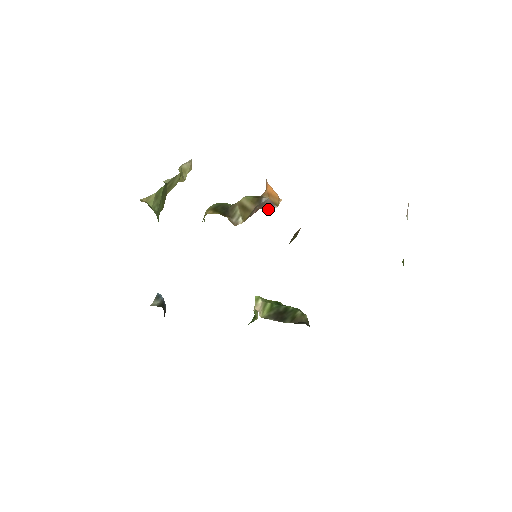
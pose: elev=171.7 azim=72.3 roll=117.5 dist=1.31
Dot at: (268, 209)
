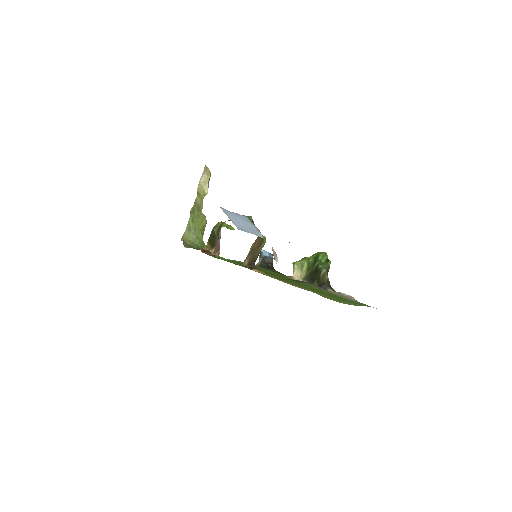
Dot at: (218, 250)
